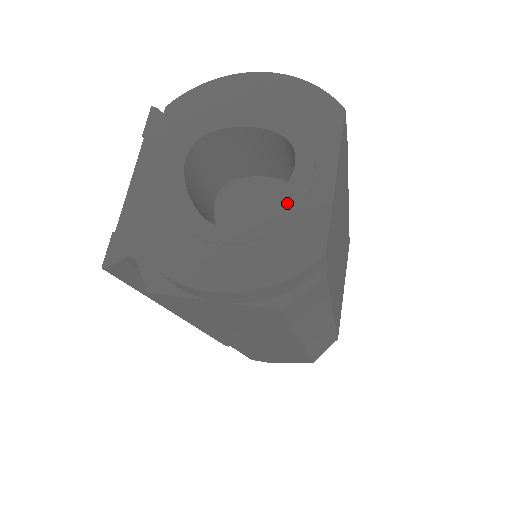
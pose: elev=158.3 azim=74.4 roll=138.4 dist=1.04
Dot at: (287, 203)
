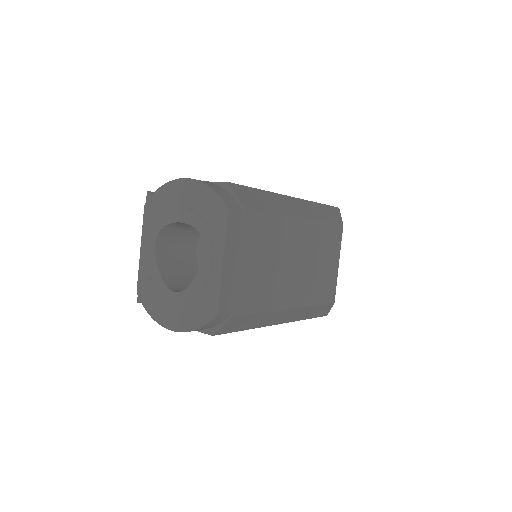
Dot at: (200, 279)
